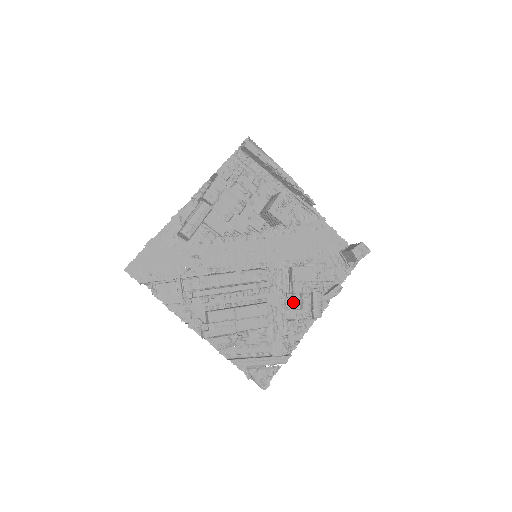
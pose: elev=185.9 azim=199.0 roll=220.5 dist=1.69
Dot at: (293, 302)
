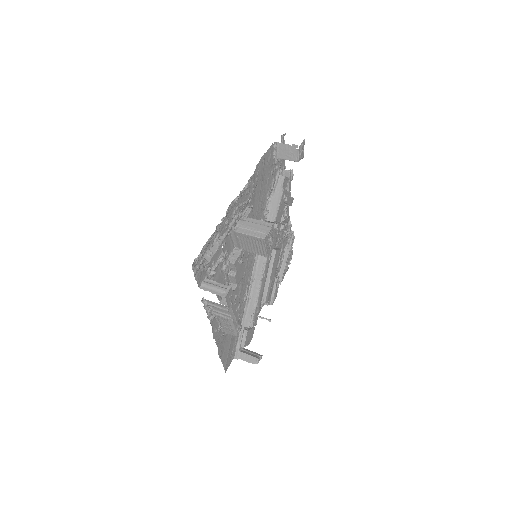
Dot at: occluded
